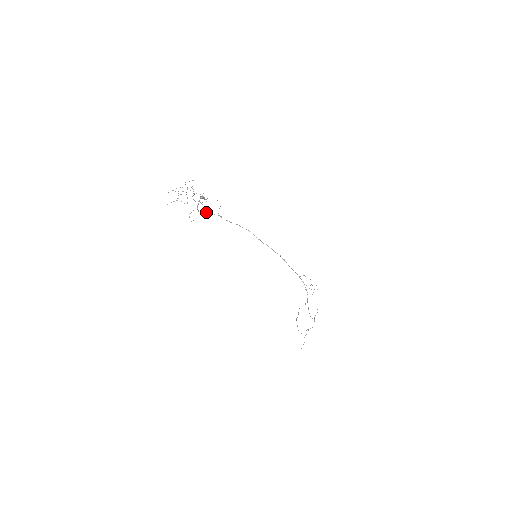
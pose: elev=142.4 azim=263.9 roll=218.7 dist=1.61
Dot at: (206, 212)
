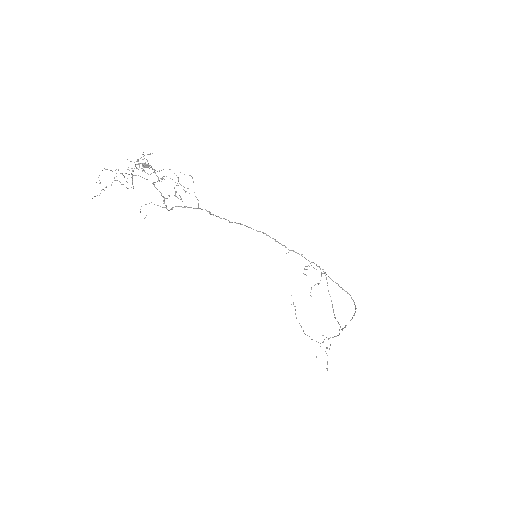
Dot at: (179, 206)
